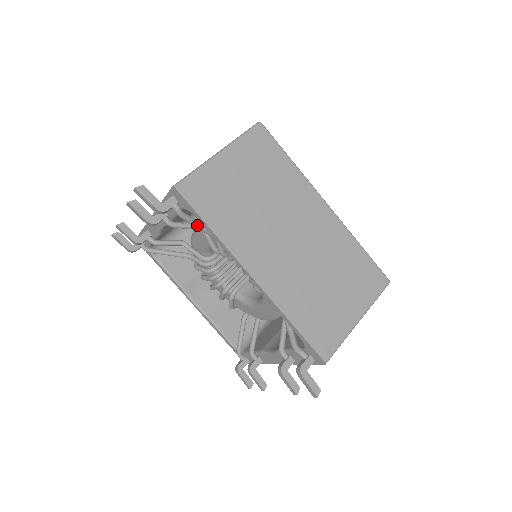
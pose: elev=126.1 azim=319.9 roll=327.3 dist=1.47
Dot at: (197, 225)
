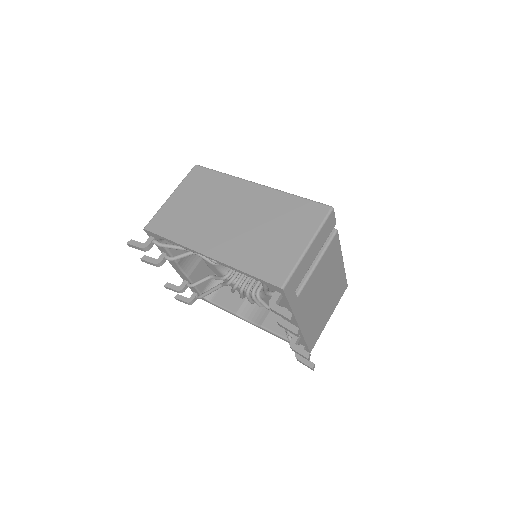
Dot at: (177, 248)
